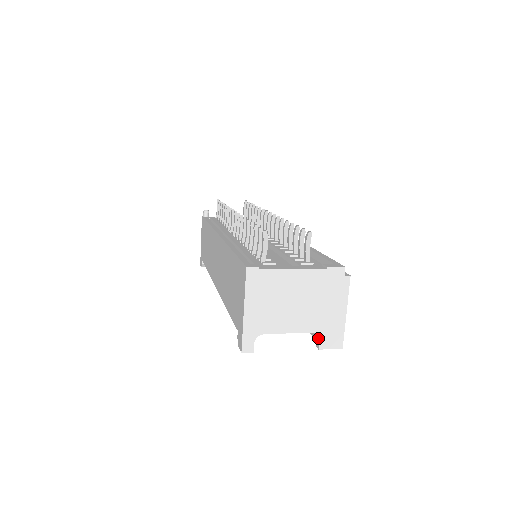
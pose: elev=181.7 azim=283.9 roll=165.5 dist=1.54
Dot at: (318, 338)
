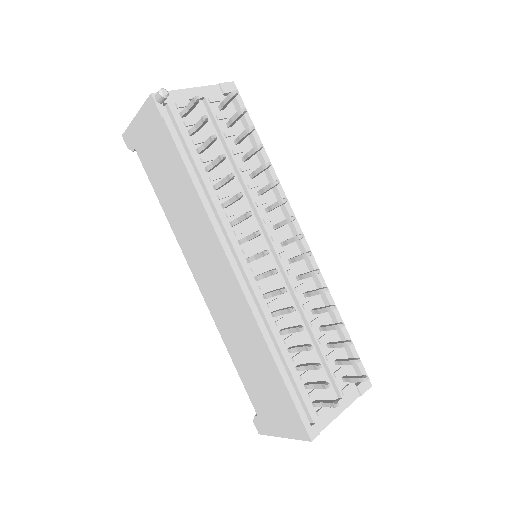
Dot at: occluded
